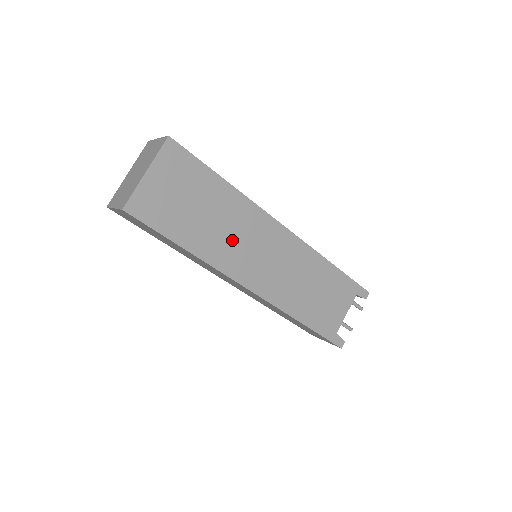
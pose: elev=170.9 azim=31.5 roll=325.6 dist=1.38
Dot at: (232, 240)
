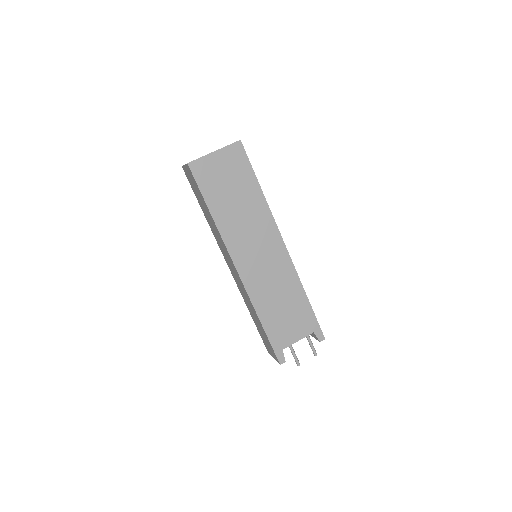
Dot at: (243, 227)
